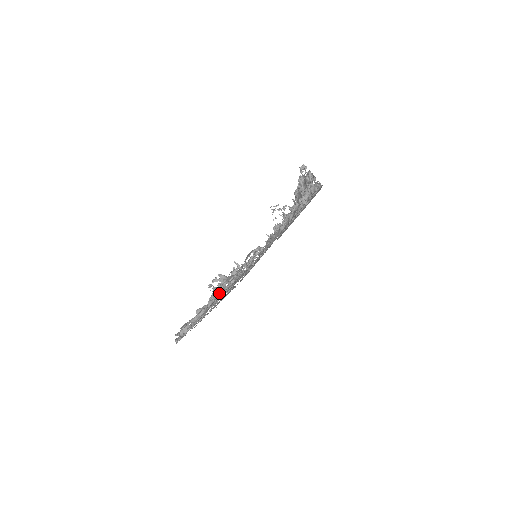
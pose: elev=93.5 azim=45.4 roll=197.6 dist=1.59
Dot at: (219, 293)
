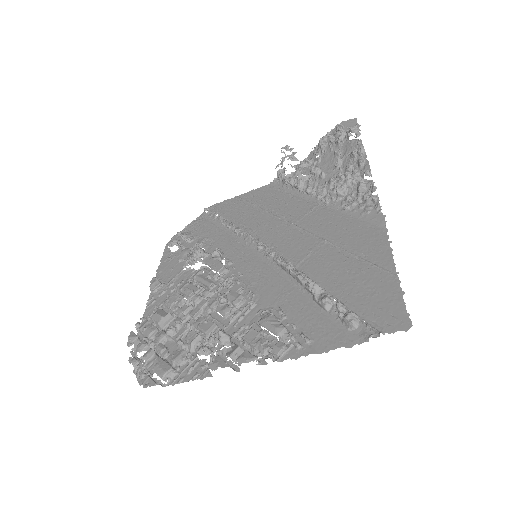
Dot at: (208, 334)
